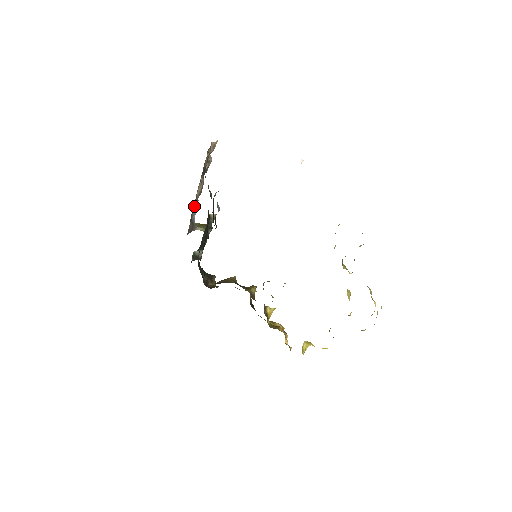
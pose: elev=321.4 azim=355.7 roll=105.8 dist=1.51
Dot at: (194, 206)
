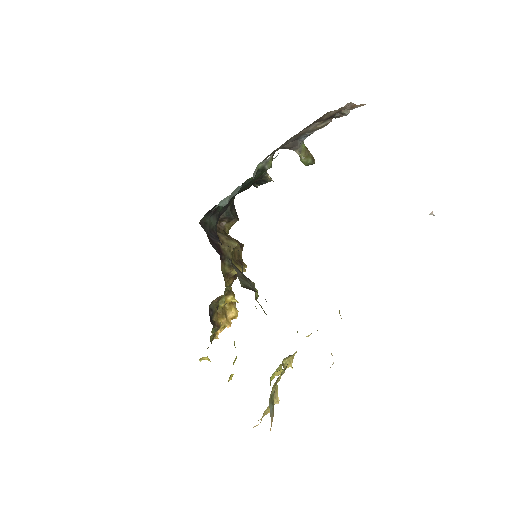
Dot at: (300, 135)
